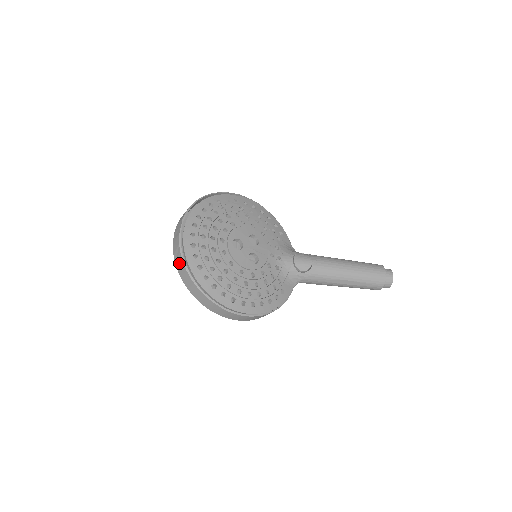
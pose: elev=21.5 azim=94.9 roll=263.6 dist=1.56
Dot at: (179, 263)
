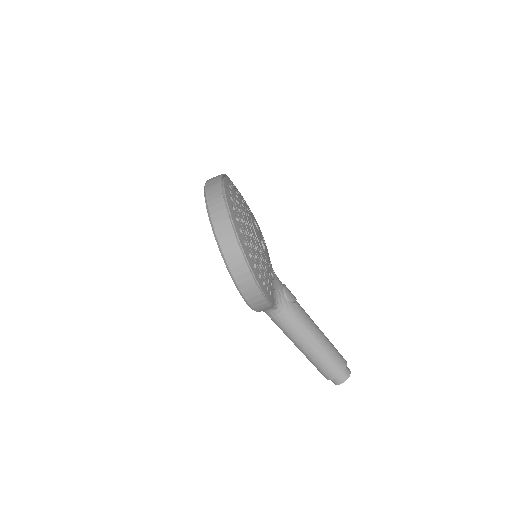
Dot at: (213, 186)
